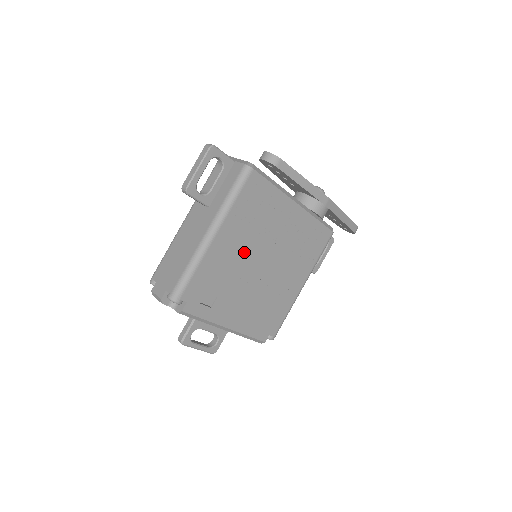
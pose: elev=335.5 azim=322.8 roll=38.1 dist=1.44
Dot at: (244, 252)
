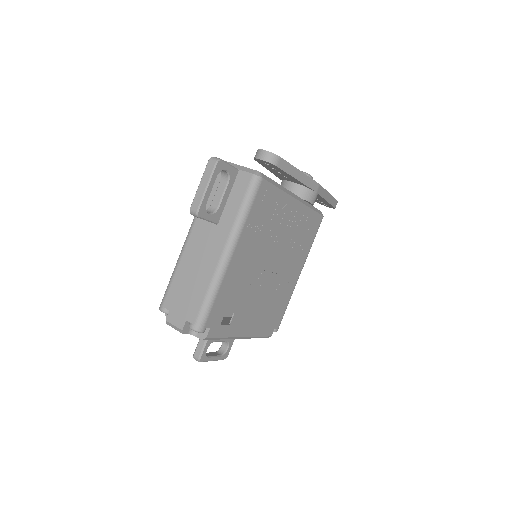
Dot at: (255, 262)
